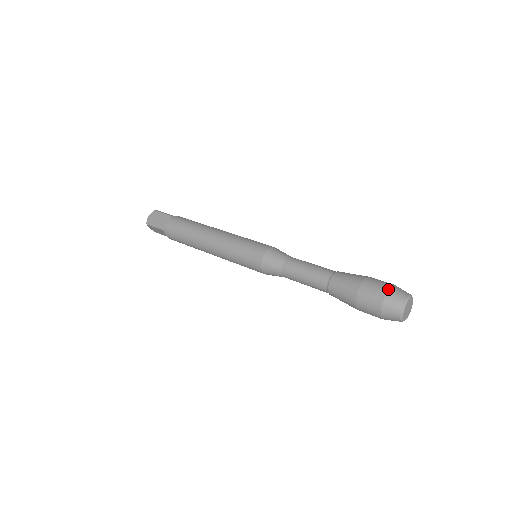
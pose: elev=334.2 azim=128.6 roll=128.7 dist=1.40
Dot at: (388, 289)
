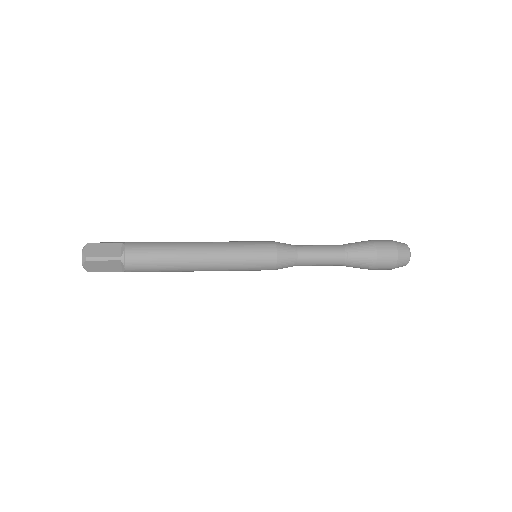
Dot at: (394, 242)
